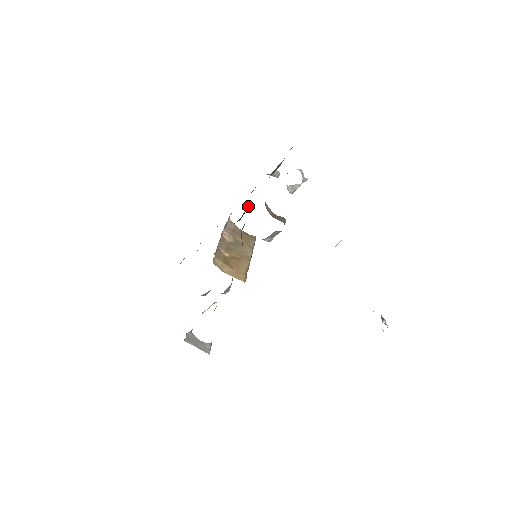
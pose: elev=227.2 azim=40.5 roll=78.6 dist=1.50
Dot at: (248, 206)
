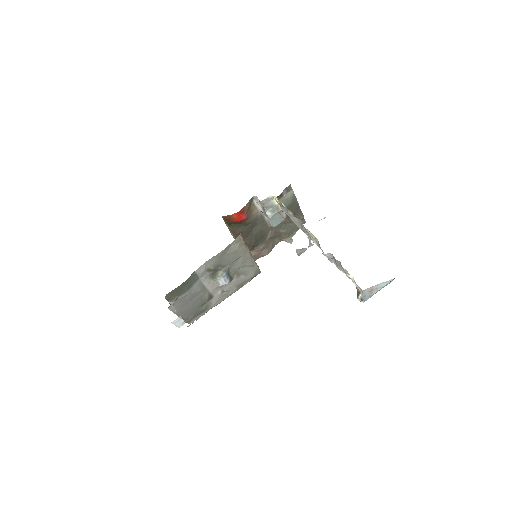
Dot at: (262, 229)
